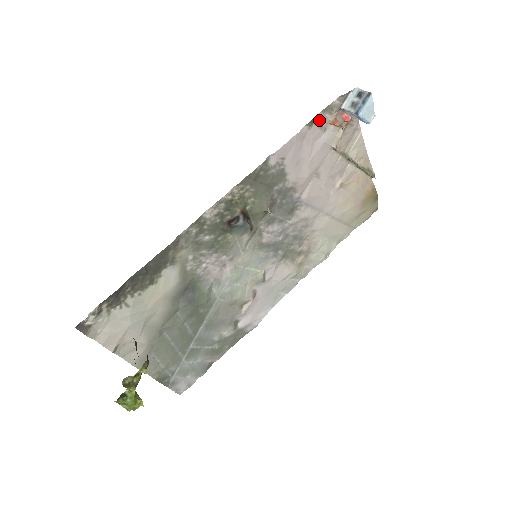
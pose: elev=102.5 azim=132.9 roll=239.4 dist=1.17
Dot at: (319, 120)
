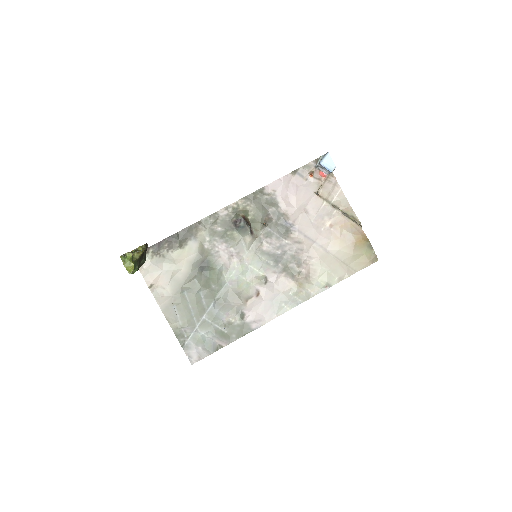
Dot at: (301, 172)
